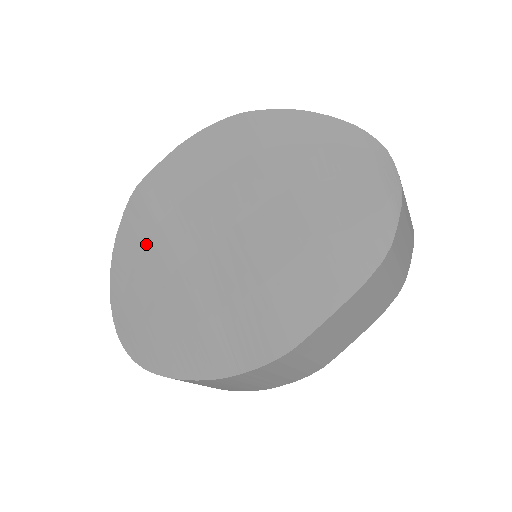
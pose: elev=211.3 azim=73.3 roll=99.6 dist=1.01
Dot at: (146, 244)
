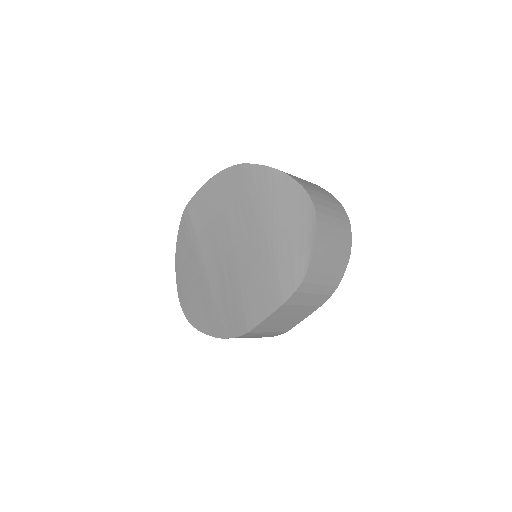
Dot at: (190, 247)
